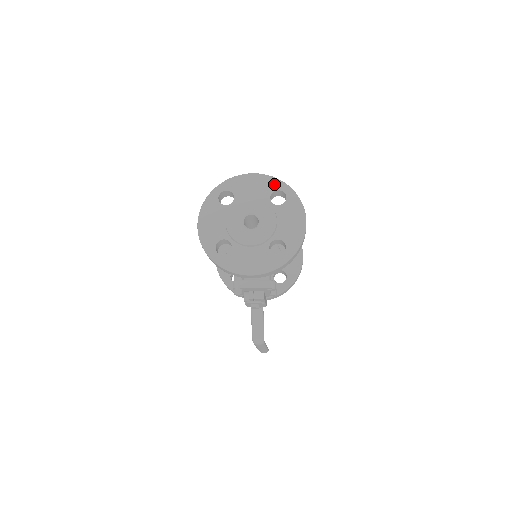
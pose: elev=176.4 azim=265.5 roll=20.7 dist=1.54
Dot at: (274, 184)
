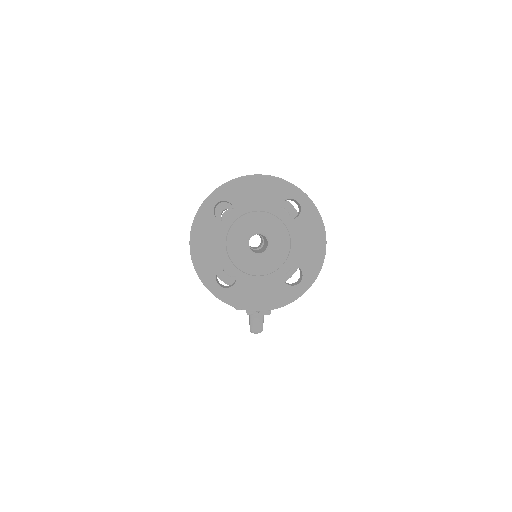
Dot at: (284, 190)
